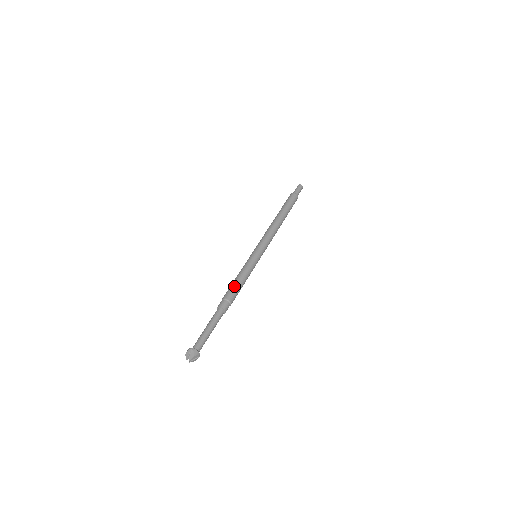
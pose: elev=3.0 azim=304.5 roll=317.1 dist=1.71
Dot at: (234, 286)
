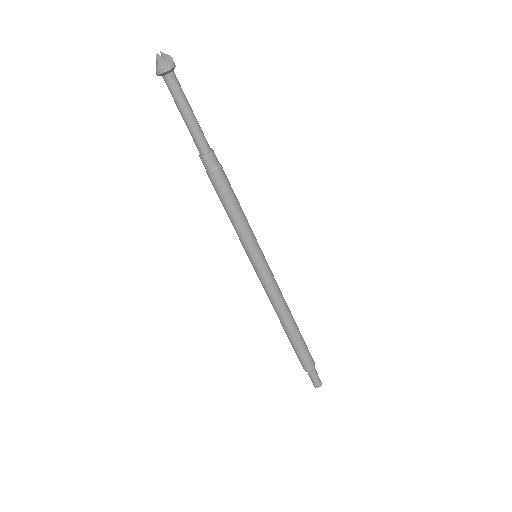
Dot at: occluded
